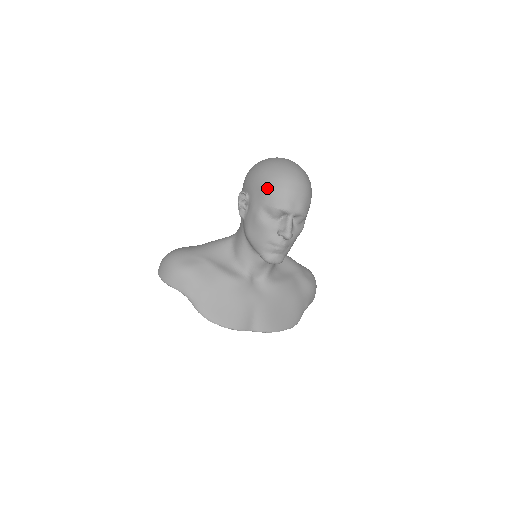
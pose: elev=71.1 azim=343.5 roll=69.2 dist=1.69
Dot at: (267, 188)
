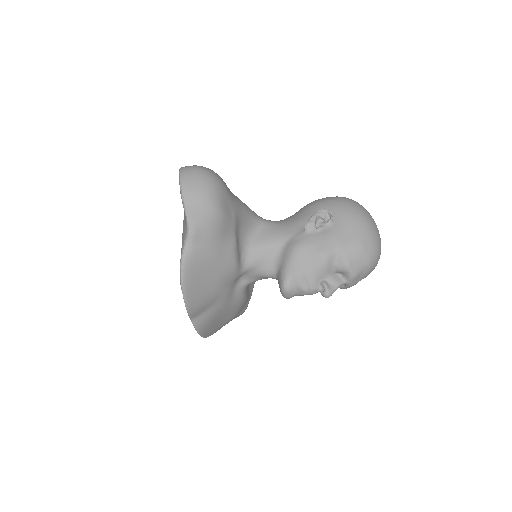
Dot at: (360, 243)
